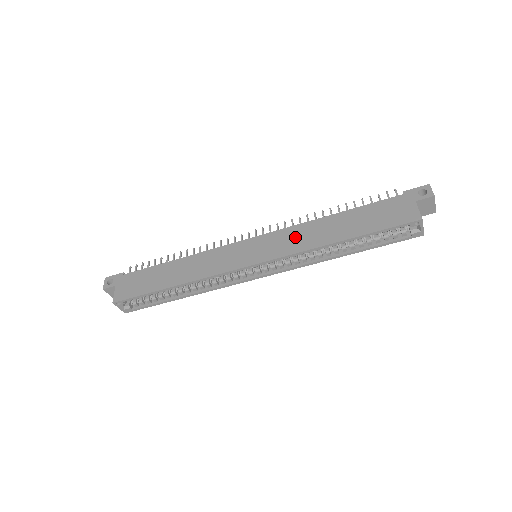
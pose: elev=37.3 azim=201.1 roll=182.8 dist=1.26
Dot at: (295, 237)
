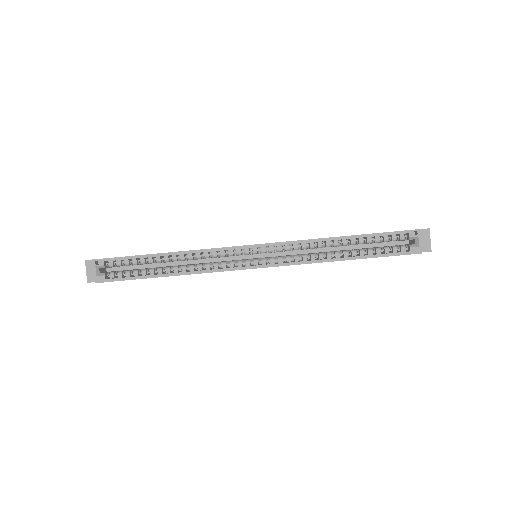
Dot at: occluded
